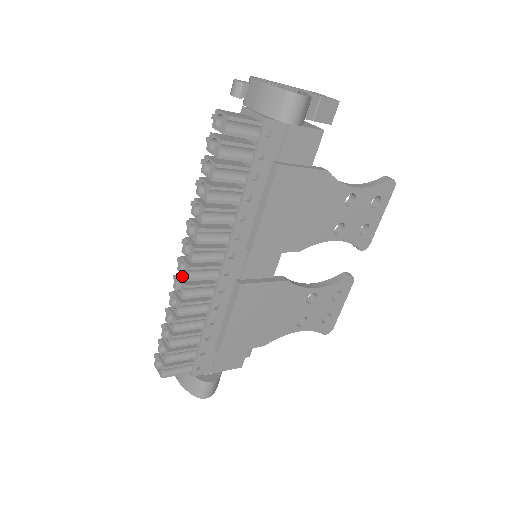
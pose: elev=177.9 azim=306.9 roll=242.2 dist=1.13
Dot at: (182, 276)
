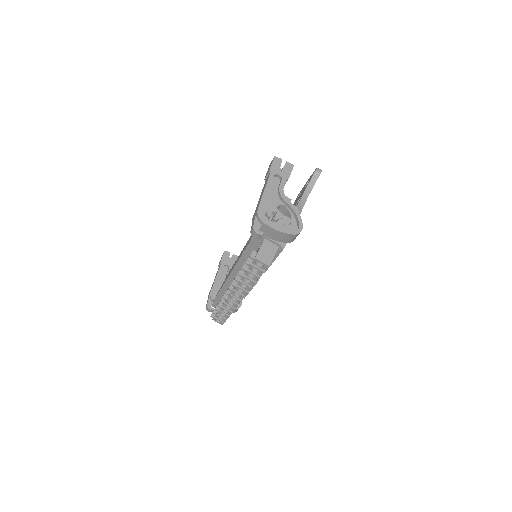
Dot at: (231, 299)
